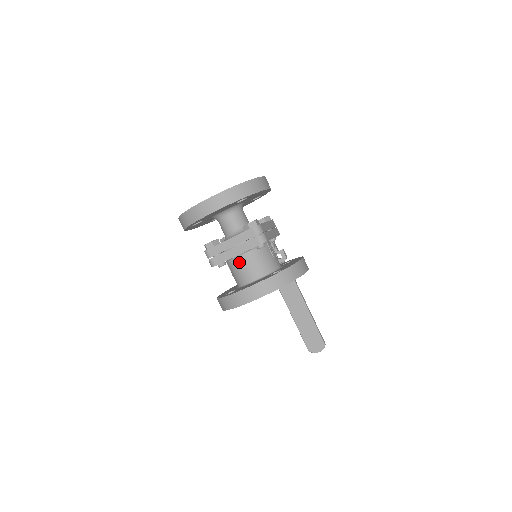
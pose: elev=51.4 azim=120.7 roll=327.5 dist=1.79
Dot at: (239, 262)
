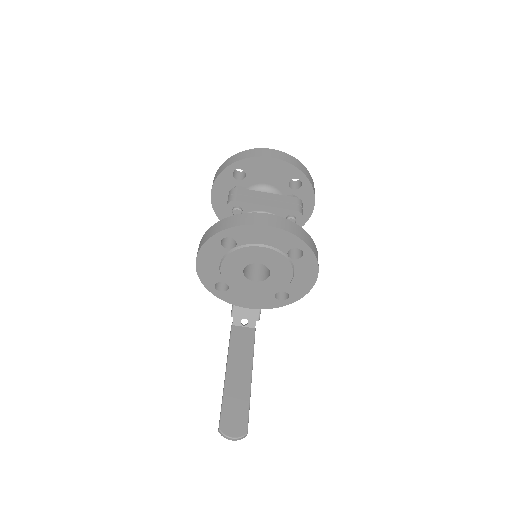
Dot at: occluded
